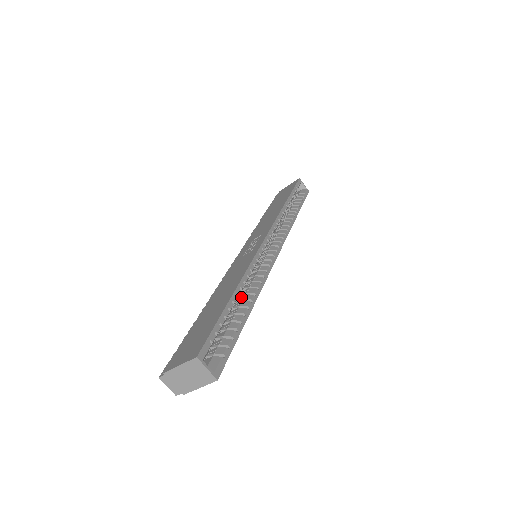
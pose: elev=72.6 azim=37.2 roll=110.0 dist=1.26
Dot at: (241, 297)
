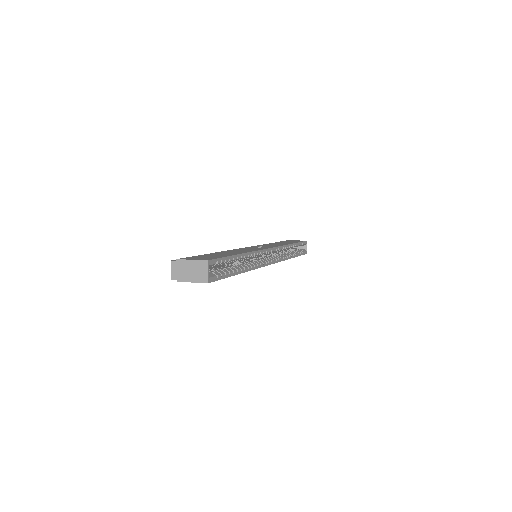
Dot at: (239, 263)
